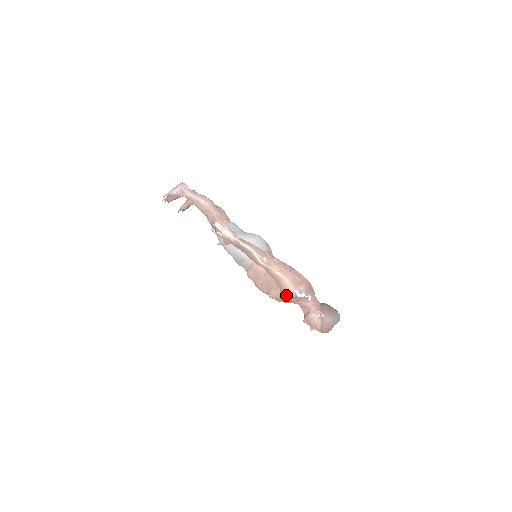
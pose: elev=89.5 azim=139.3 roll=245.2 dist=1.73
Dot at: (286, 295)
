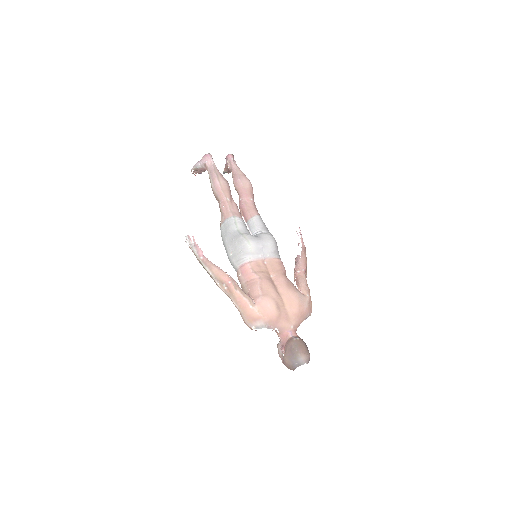
Dot at: occluded
